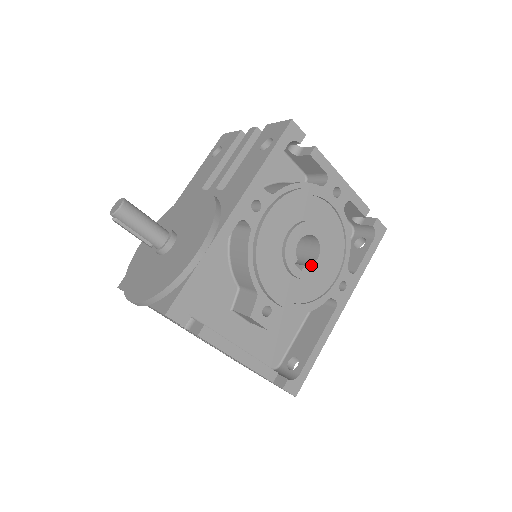
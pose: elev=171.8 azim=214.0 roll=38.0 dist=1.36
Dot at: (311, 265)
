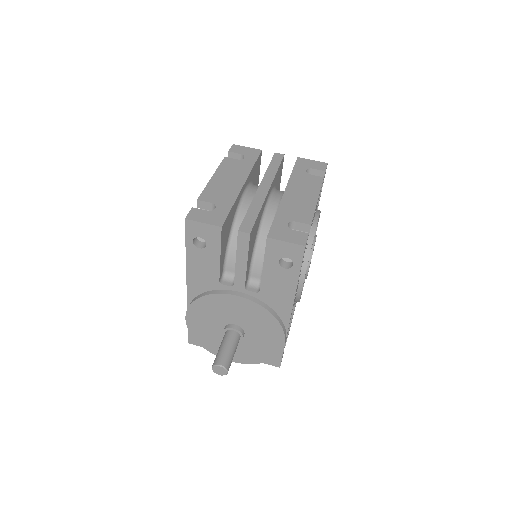
Dot at: occluded
